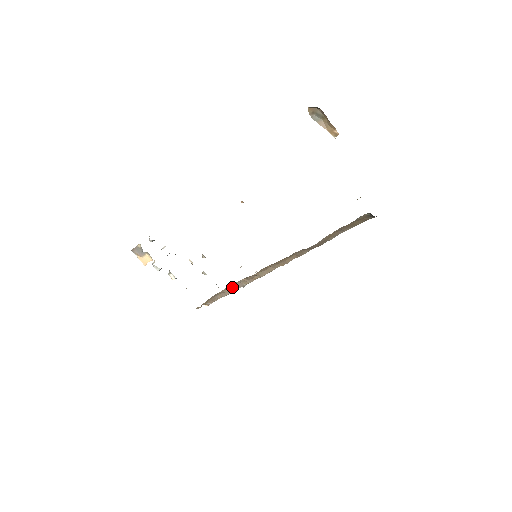
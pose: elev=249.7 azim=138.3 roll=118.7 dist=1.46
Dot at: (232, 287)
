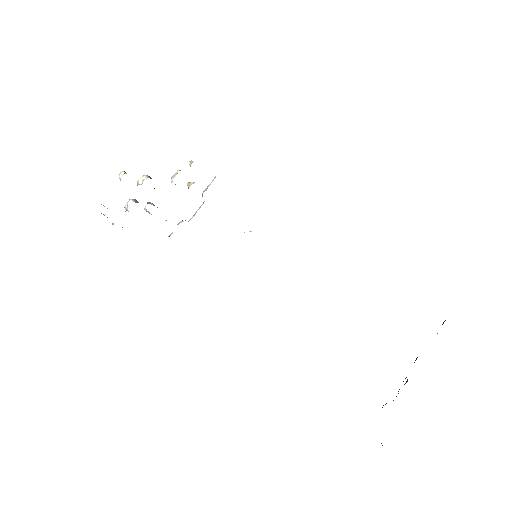
Dot at: occluded
